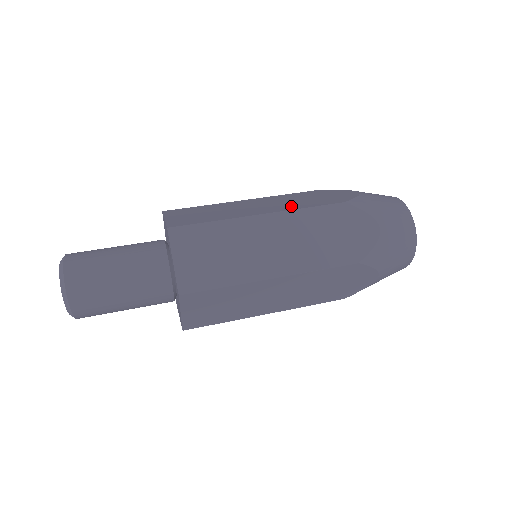
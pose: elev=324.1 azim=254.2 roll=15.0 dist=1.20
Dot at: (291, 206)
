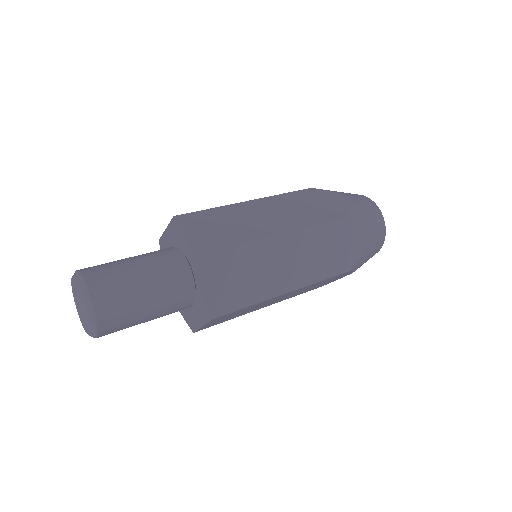
Dot at: occluded
